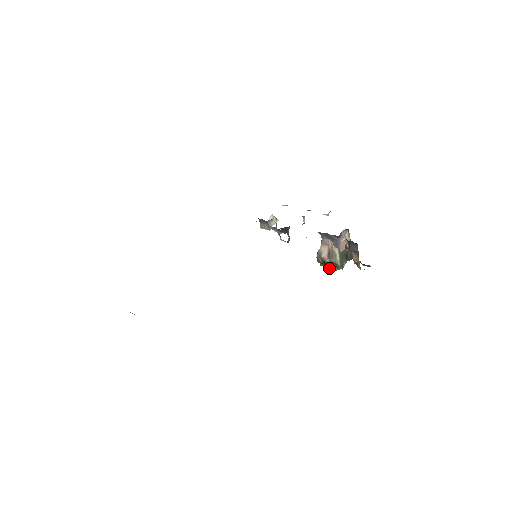
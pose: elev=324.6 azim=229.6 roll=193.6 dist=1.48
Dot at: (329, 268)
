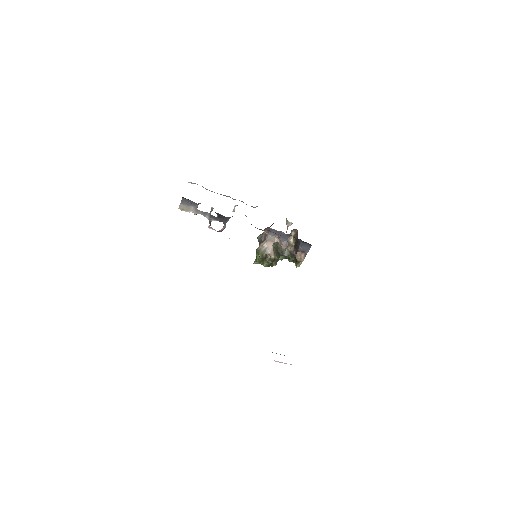
Dot at: (269, 264)
